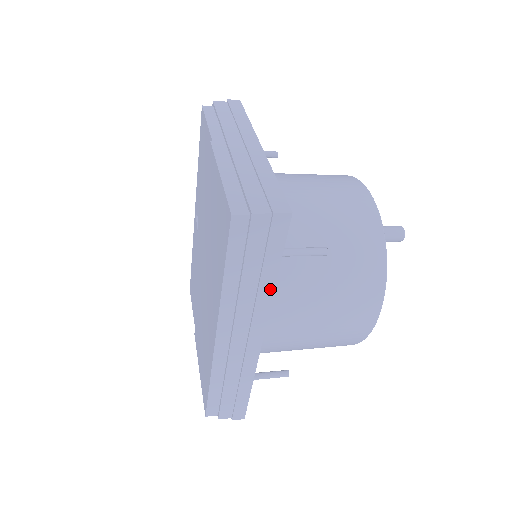
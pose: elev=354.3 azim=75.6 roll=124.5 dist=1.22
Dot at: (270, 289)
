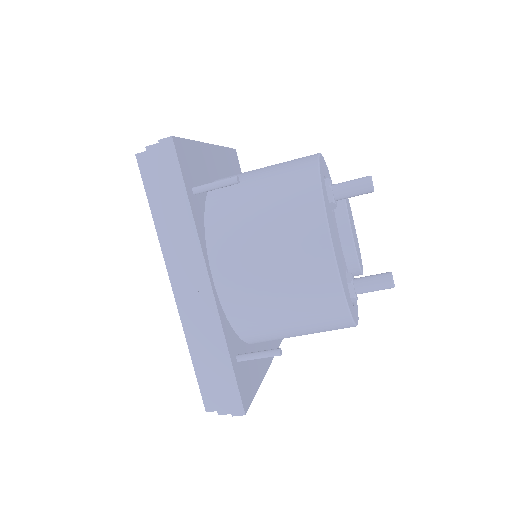
Dot at: (190, 218)
